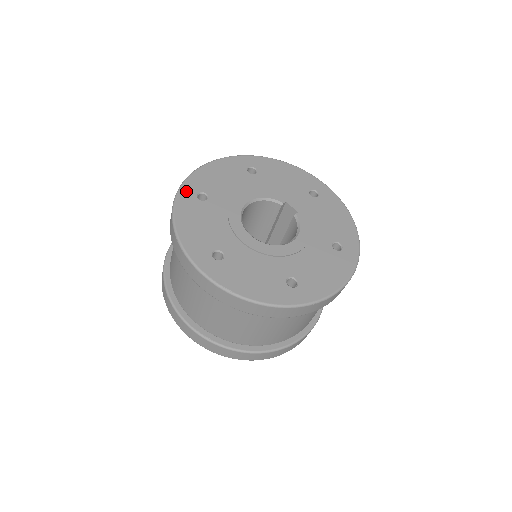
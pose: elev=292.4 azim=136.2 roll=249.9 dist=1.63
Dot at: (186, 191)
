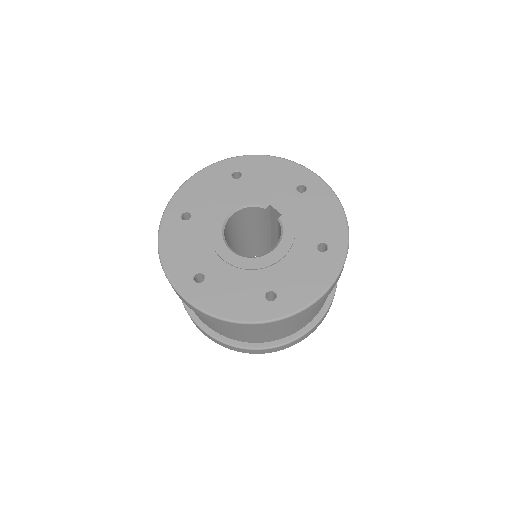
Dot at: (170, 213)
